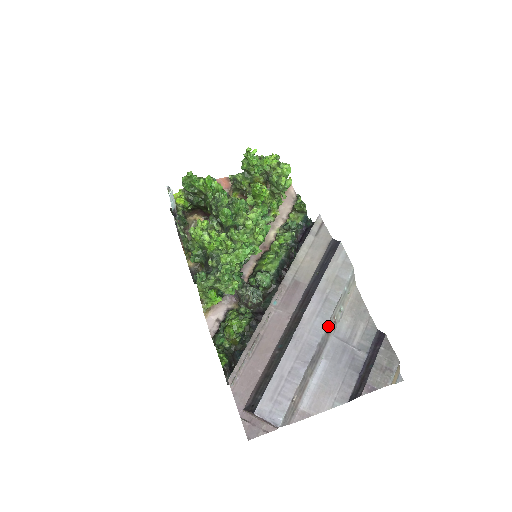
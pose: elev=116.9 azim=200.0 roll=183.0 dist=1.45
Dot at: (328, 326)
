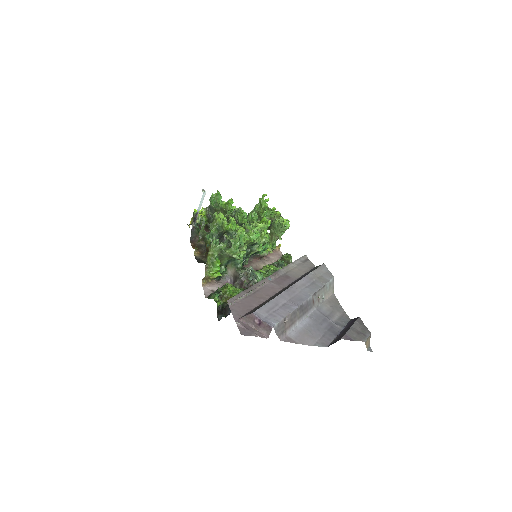
Dot at: (314, 296)
